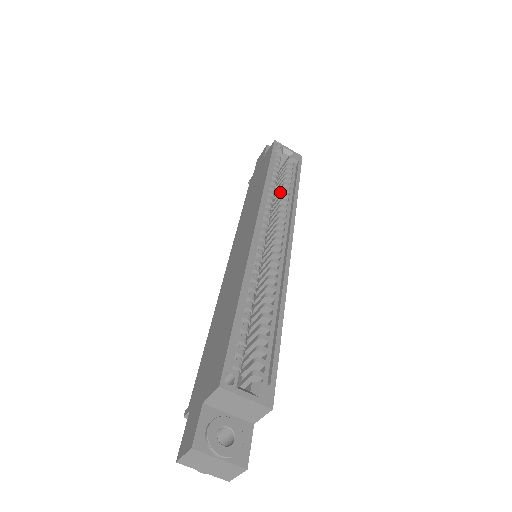
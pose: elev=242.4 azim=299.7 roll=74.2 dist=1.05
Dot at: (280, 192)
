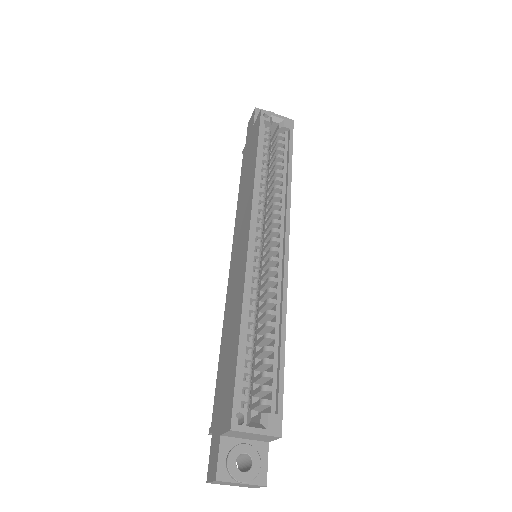
Dot at: (273, 175)
